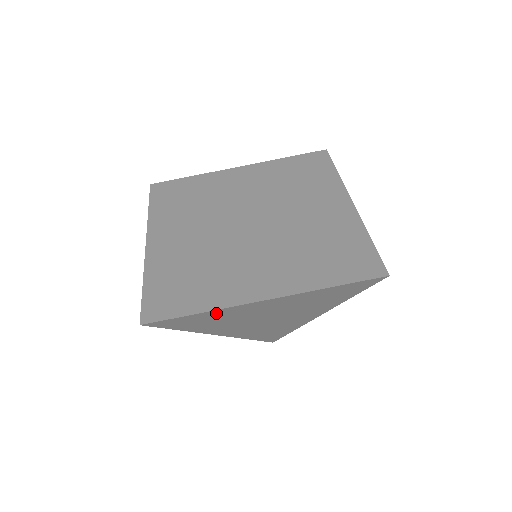
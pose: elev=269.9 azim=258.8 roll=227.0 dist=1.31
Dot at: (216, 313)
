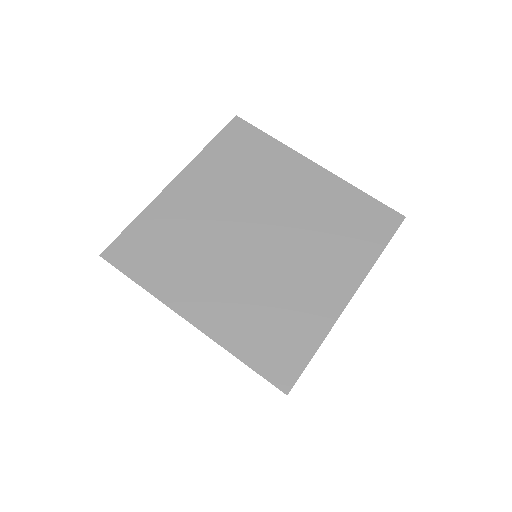
Dot at: occluded
